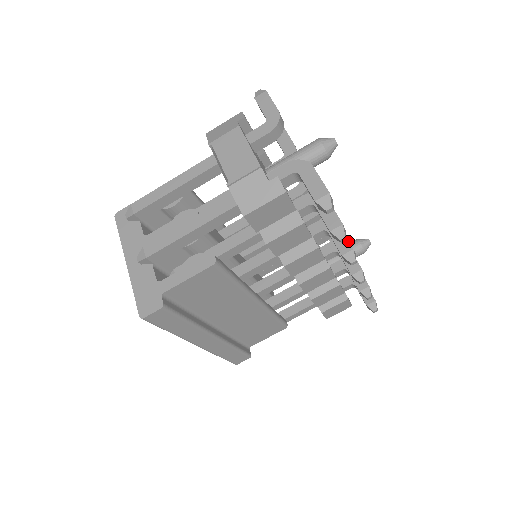
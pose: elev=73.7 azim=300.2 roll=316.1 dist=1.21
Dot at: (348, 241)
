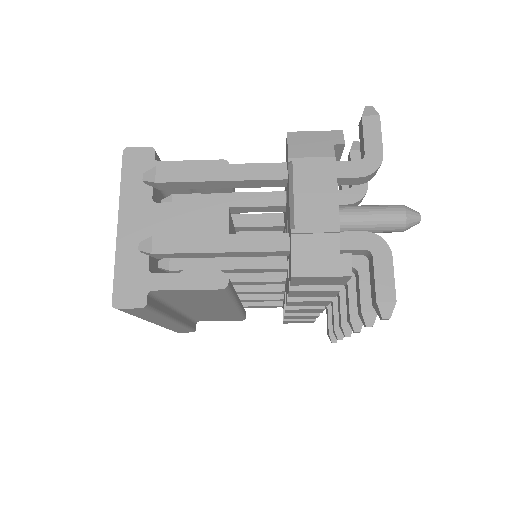
Dot at: occluded
